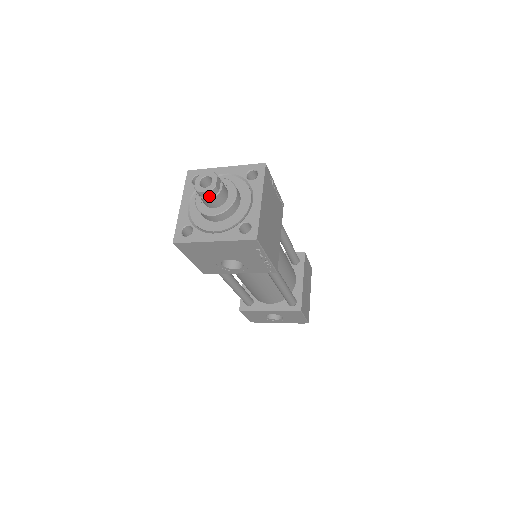
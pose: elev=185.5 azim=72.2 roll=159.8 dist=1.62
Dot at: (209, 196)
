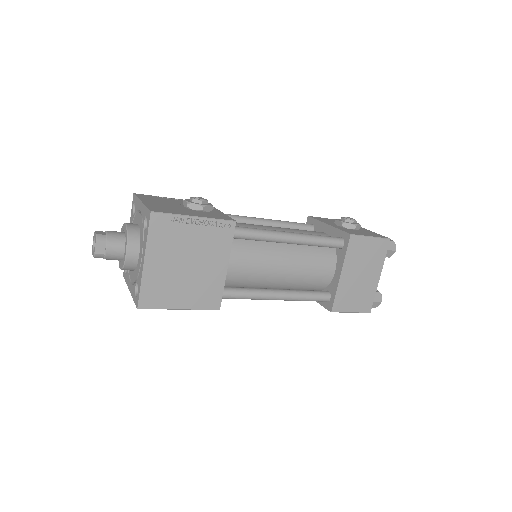
Dot at: occluded
